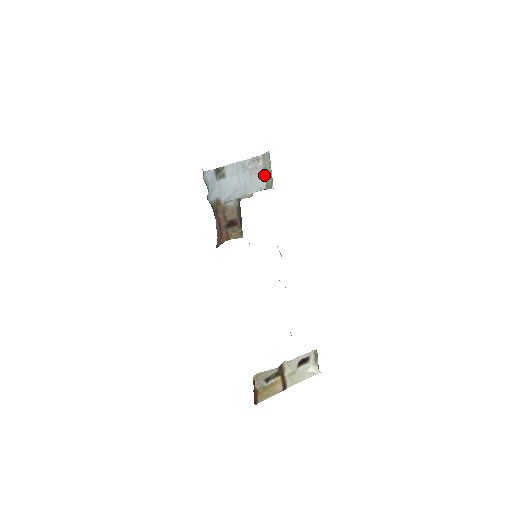
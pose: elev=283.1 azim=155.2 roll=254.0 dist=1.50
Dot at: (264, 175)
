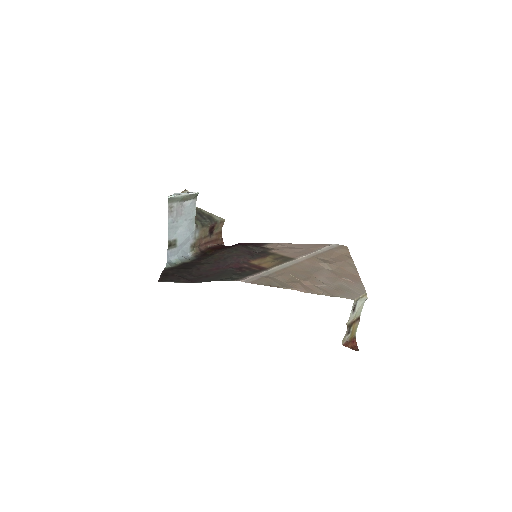
Dot at: (185, 201)
